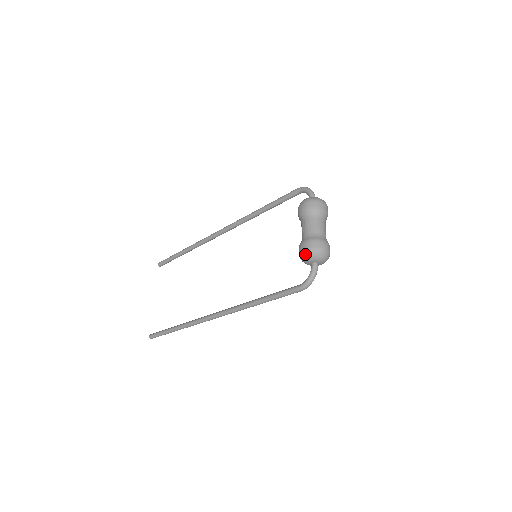
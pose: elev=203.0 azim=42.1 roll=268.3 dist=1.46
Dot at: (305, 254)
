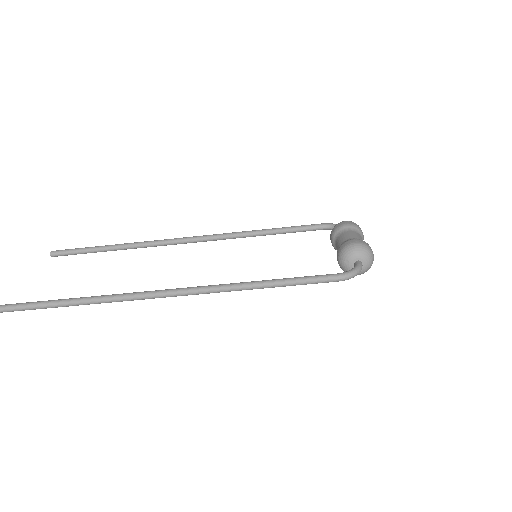
Dot at: (356, 246)
